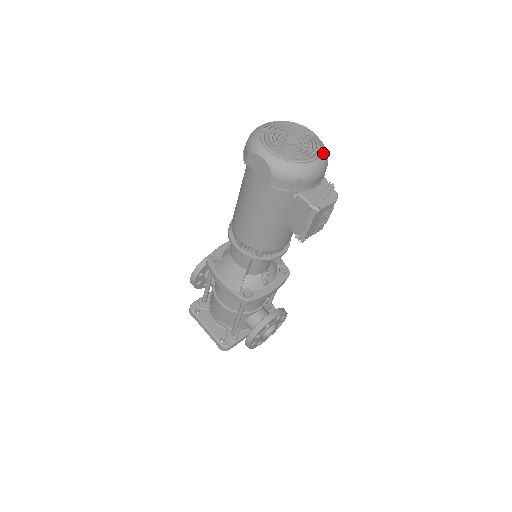
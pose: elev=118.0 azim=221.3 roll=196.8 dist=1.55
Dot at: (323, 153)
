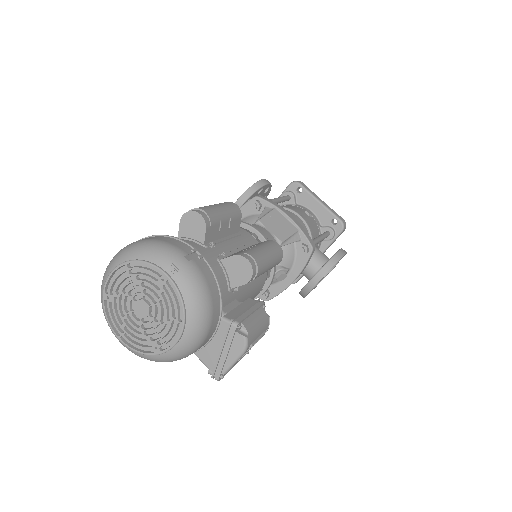
Dot at: (188, 320)
